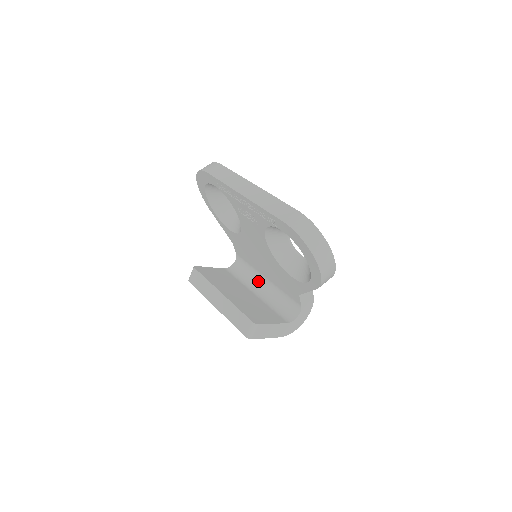
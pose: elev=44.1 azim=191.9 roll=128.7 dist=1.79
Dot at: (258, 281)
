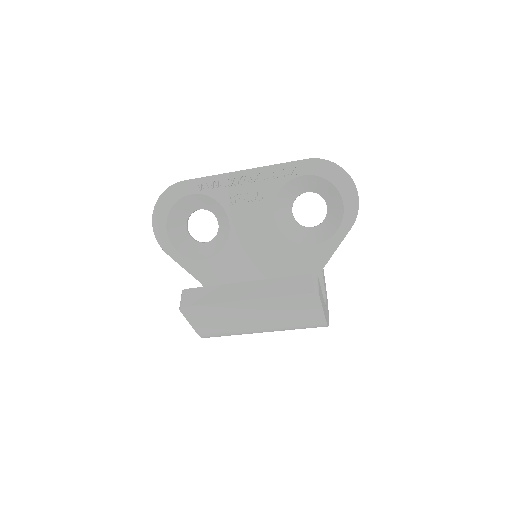
Dot at: occluded
